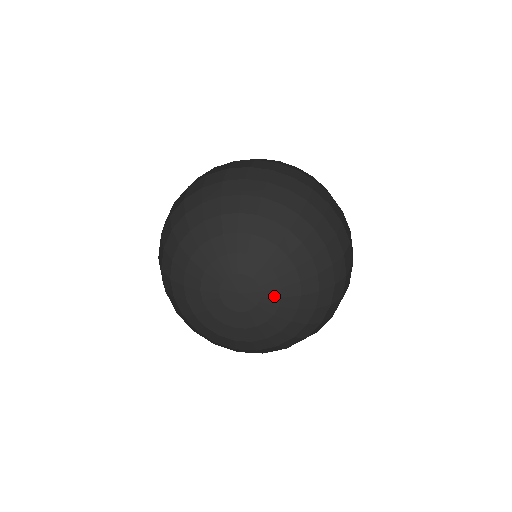
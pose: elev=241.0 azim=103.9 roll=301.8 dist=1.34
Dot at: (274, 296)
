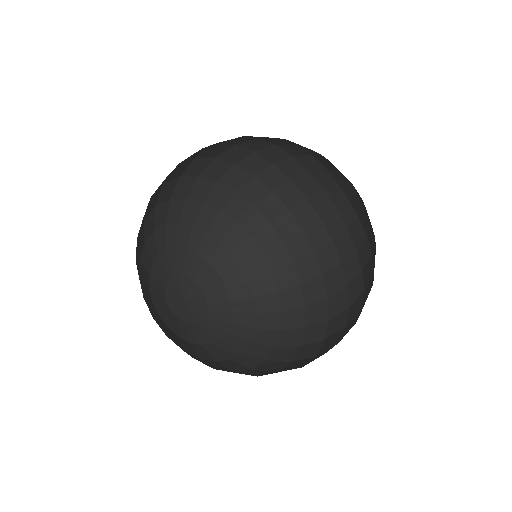
Dot at: (219, 326)
